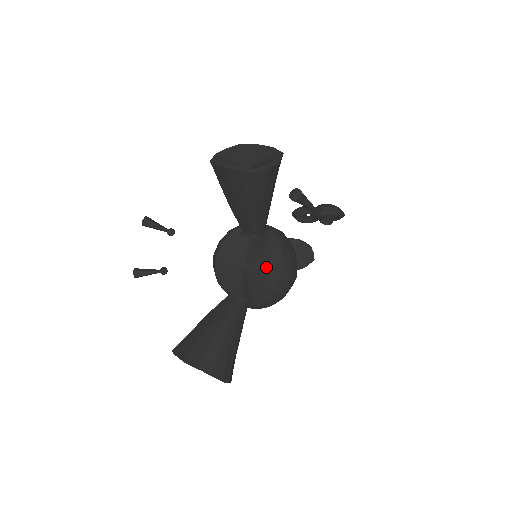
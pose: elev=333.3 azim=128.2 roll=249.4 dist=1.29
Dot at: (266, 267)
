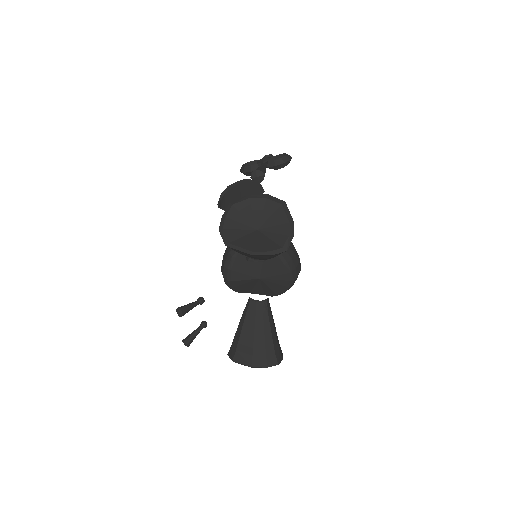
Dot at: (283, 276)
